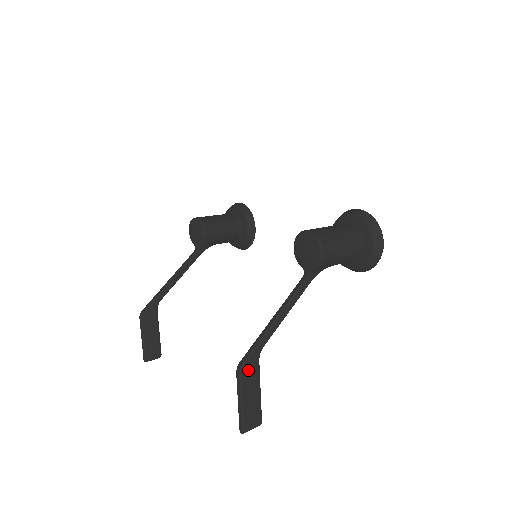
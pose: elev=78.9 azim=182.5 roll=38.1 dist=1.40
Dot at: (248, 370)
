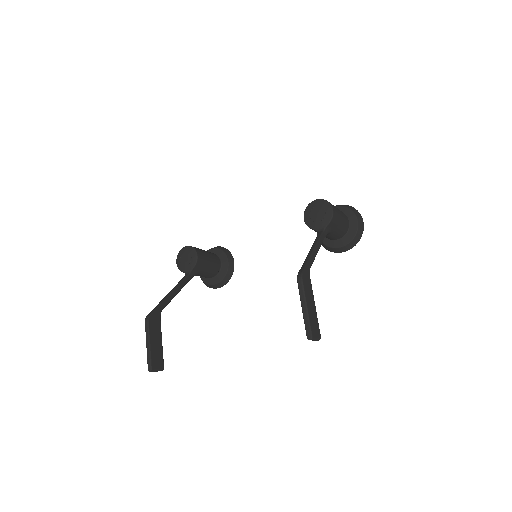
Dot at: (306, 280)
